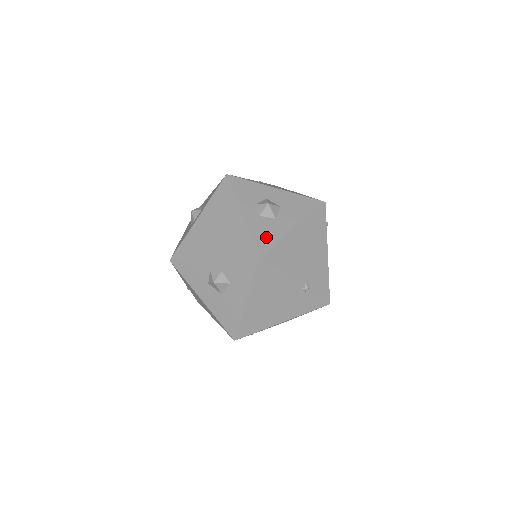
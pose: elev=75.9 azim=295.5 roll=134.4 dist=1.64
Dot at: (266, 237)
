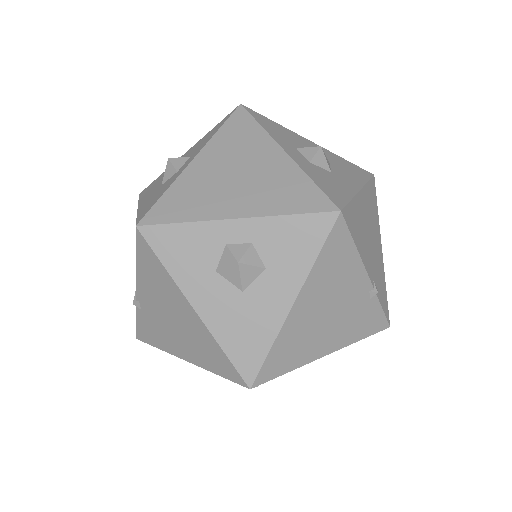
Dot at: (333, 189)
